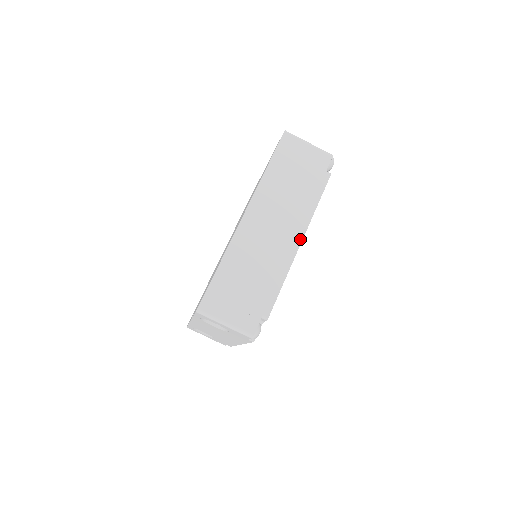
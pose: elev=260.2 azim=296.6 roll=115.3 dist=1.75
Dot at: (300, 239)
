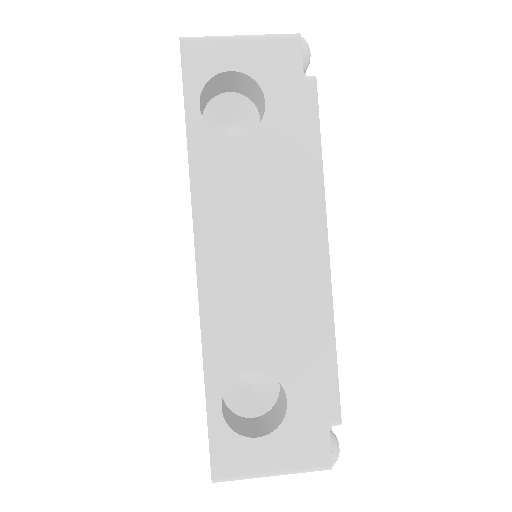
Dot at: occluded
